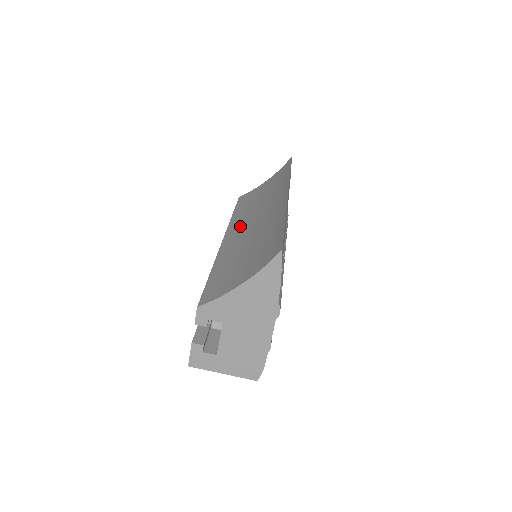
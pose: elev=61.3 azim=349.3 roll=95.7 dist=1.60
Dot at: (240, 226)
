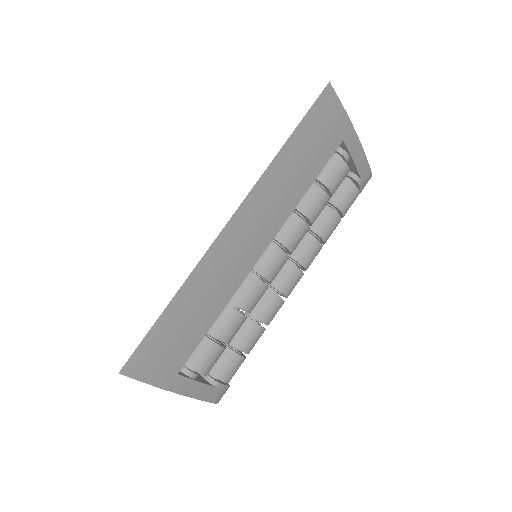
Dot at: occluded
